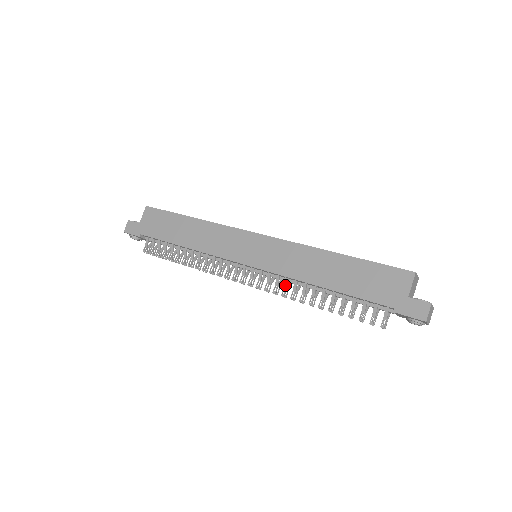
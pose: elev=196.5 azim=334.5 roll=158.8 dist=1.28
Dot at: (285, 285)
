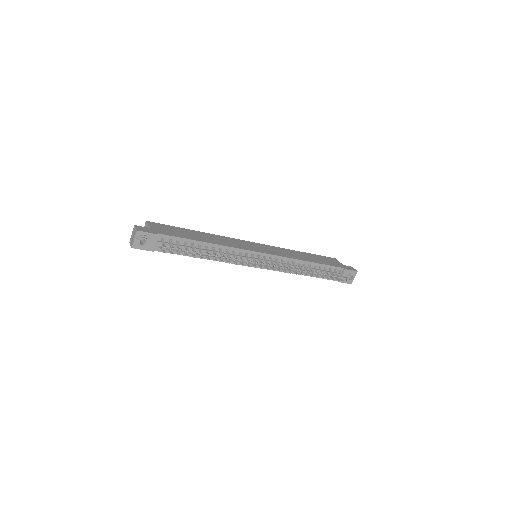
Dot at: (289, 264)
